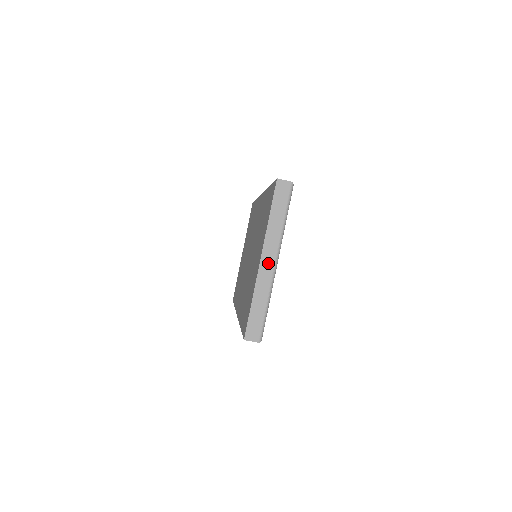
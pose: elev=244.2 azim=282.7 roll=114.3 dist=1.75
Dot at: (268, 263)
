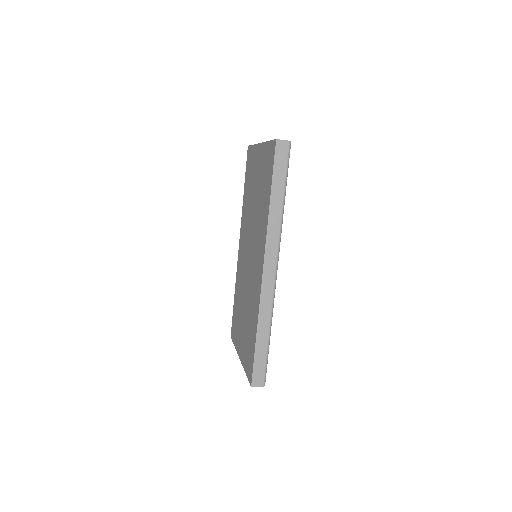
Dot at: occluded
